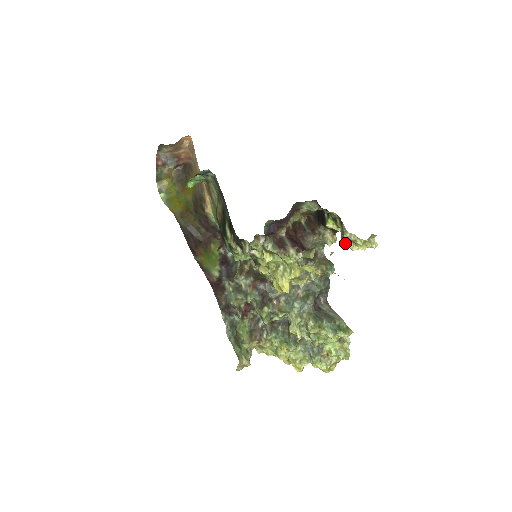
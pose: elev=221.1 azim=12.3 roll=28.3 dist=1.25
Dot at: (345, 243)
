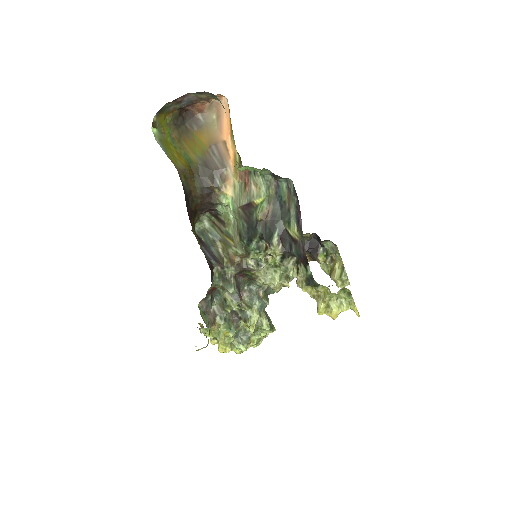
Dot at: (337, 281)
